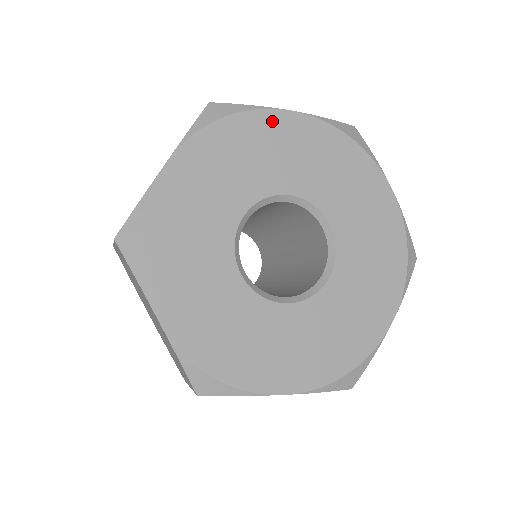
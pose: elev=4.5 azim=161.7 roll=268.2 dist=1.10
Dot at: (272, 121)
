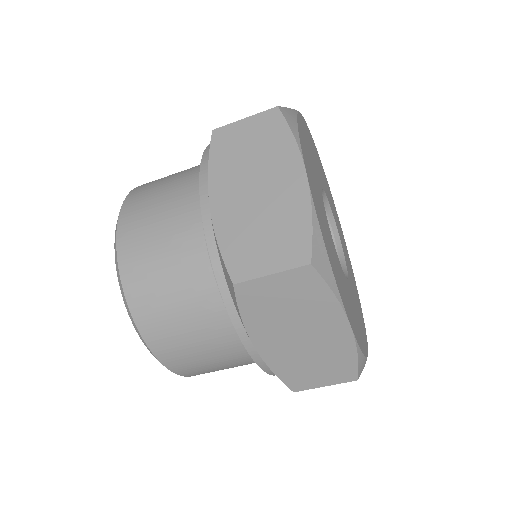
Dot at: (322, 167)
